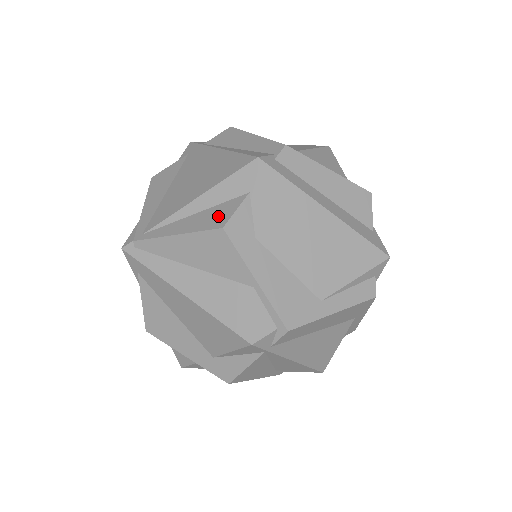
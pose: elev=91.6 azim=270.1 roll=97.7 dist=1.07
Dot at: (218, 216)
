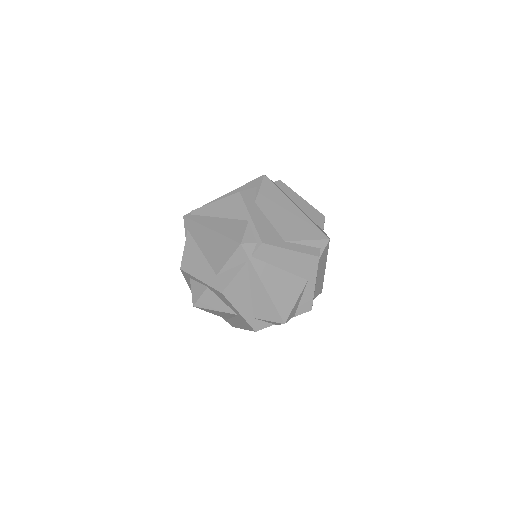
Dot at: occluded
